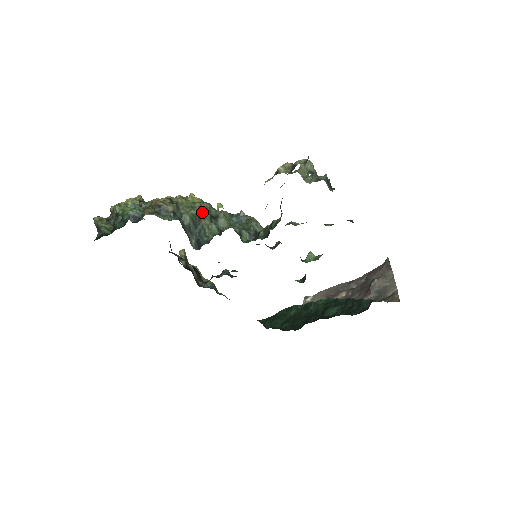
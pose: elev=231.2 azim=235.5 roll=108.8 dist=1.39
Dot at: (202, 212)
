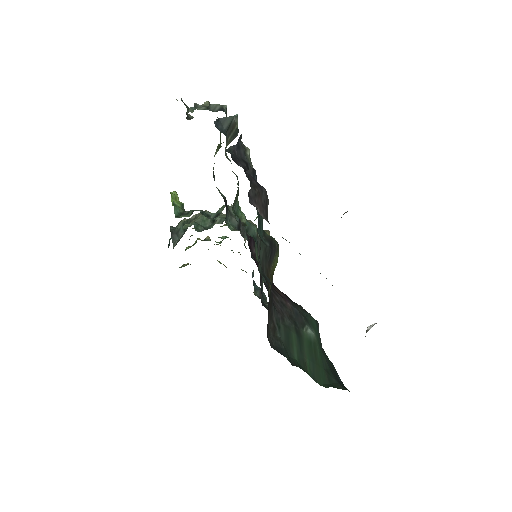
Dot at: (196, 217)
